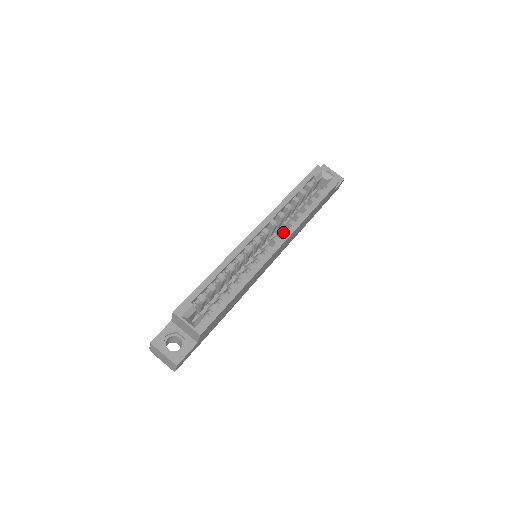
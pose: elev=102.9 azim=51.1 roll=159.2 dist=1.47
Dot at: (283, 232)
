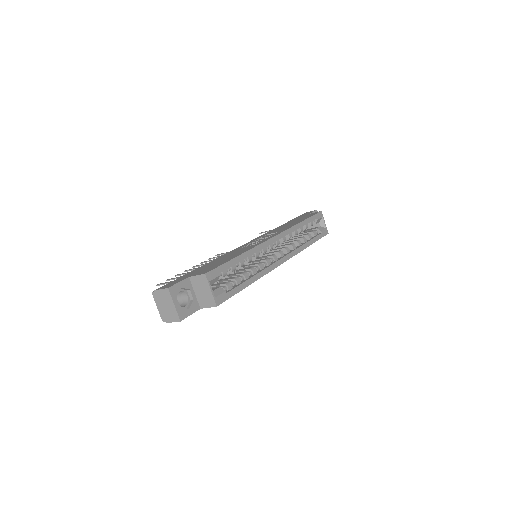
Dot at: (287, 251)
